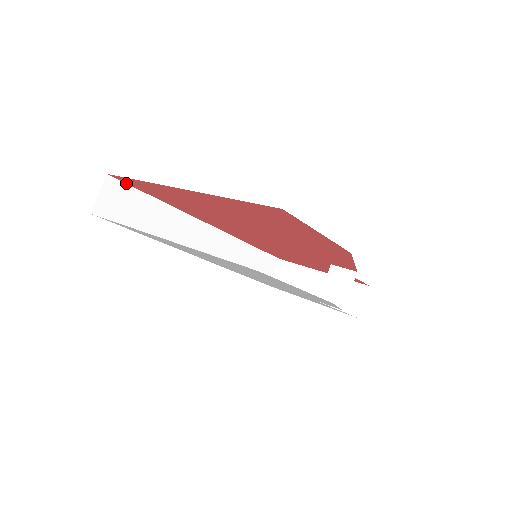
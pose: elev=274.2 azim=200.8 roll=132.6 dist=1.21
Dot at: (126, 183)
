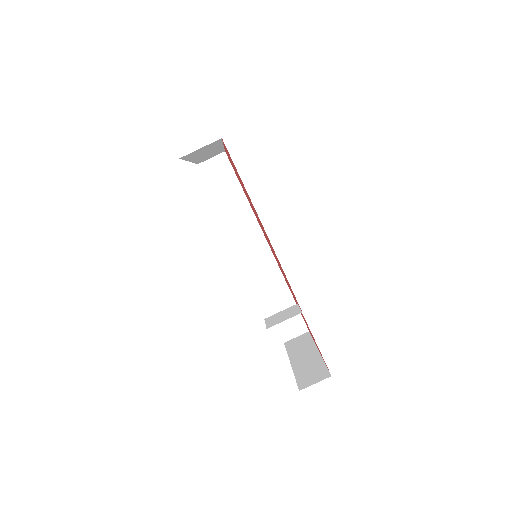
Dot at: occluded
